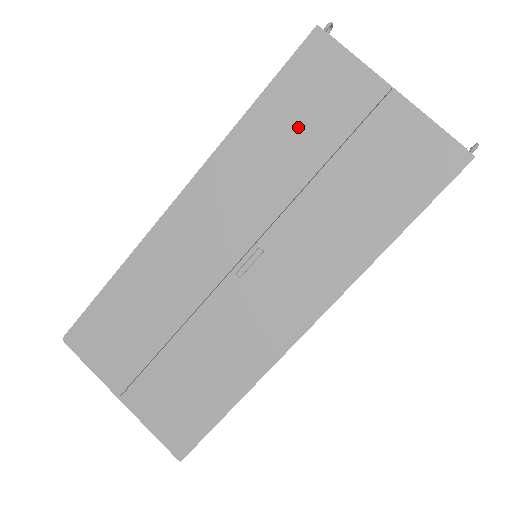
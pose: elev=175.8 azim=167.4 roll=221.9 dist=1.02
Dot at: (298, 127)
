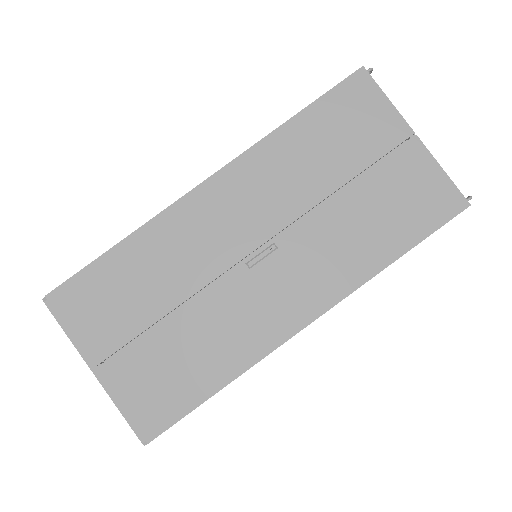
Dot at: (331, 145)
